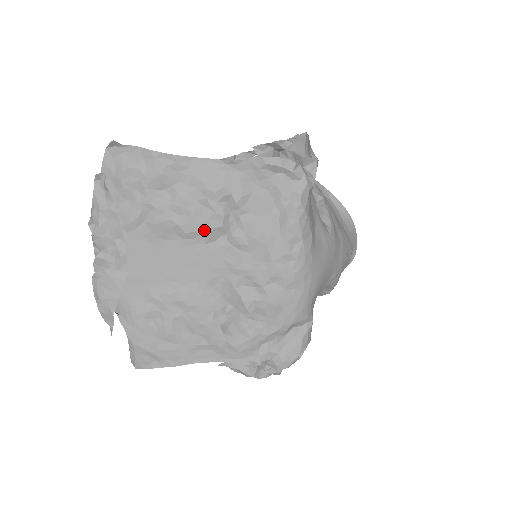
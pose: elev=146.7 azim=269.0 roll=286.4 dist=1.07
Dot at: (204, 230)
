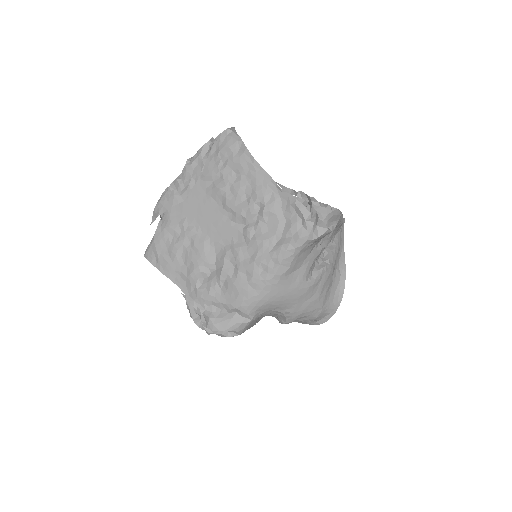
Dot at: (236, 212)
